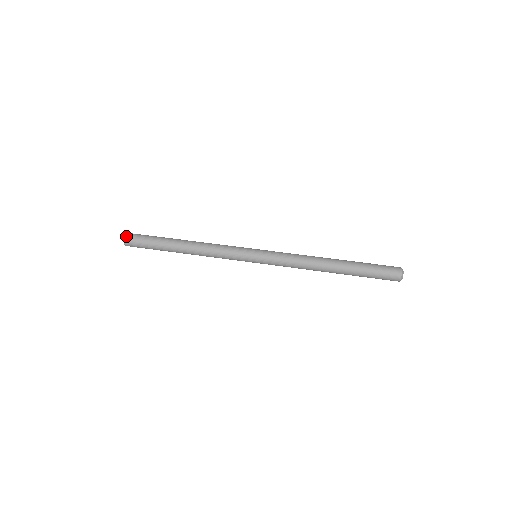
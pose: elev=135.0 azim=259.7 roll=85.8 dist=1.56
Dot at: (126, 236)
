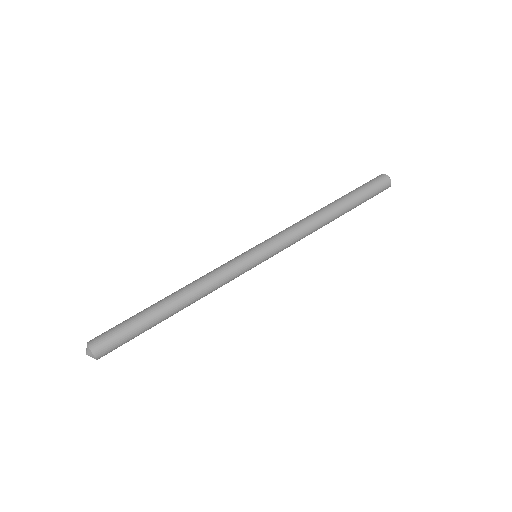
Dot at: (96, 354)
